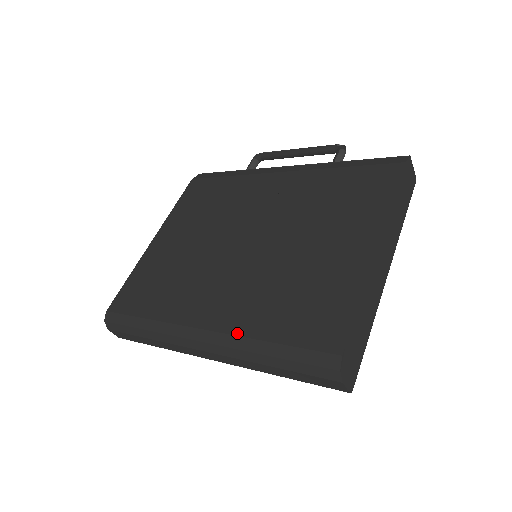
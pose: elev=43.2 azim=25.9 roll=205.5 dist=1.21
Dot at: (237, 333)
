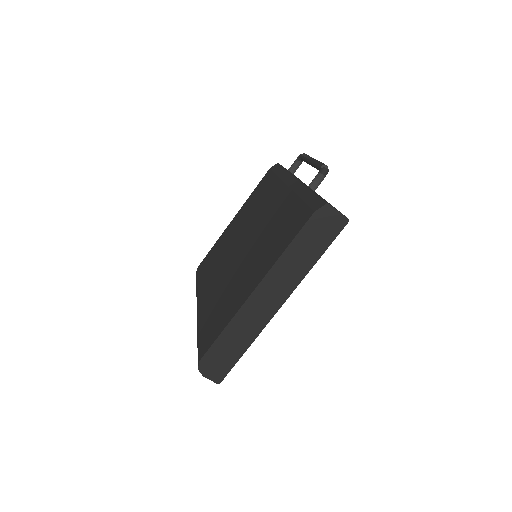
Dot at: (199, 317)
